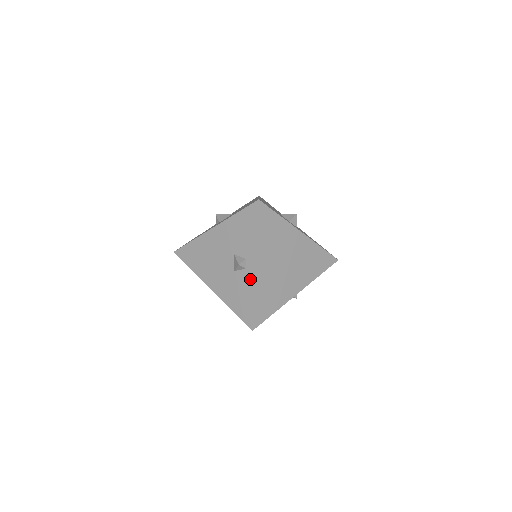
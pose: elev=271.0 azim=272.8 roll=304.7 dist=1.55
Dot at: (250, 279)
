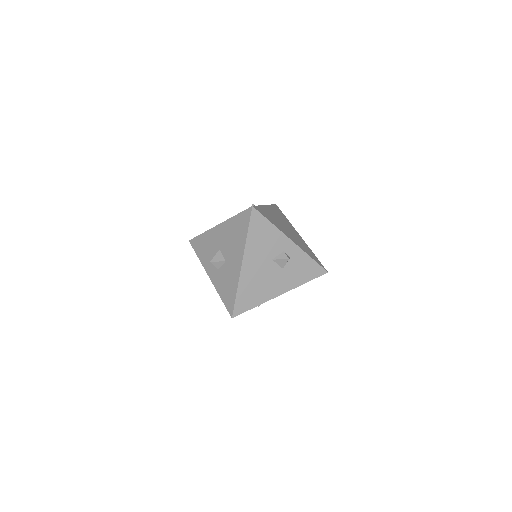
Dot at: occluded
